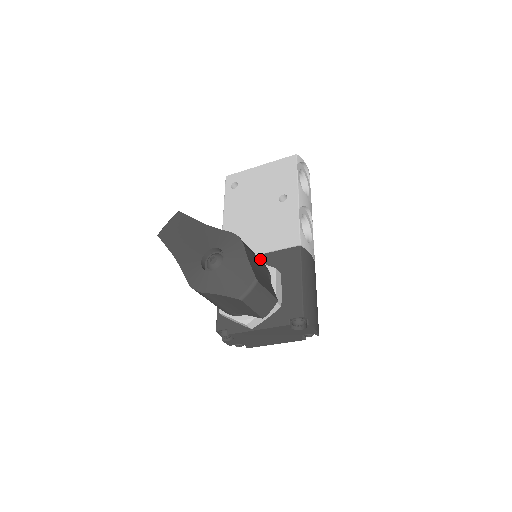
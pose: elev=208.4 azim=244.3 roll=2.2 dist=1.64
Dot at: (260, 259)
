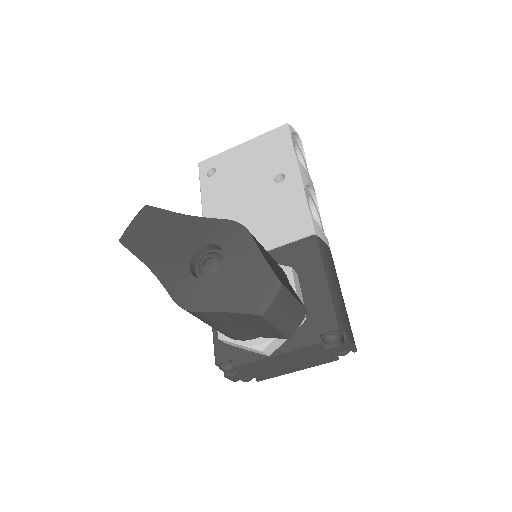
Dot at: occluded
